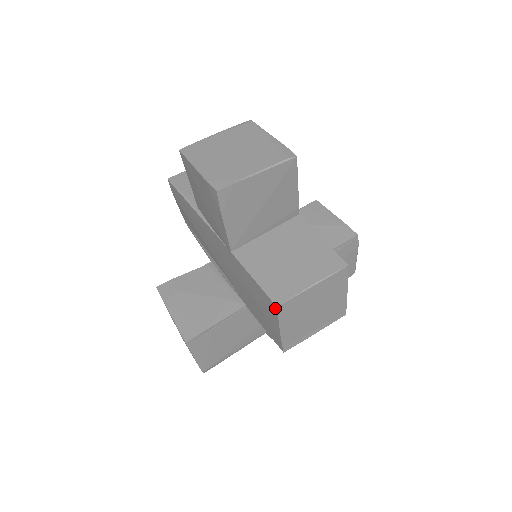
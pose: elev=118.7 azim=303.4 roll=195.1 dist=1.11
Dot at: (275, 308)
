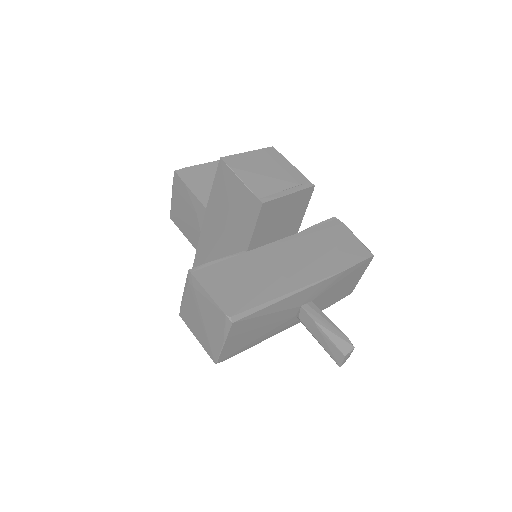
Dot at: (222, 163)
